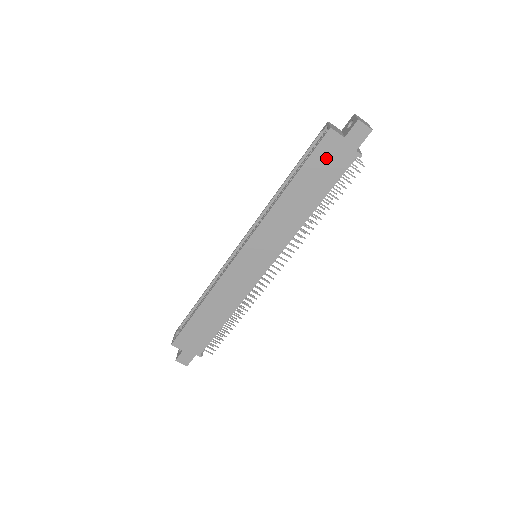
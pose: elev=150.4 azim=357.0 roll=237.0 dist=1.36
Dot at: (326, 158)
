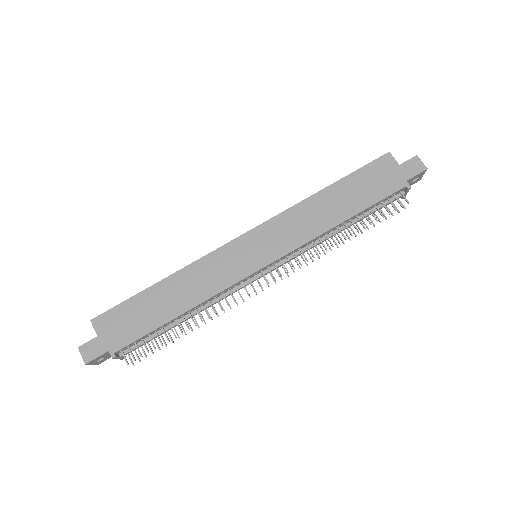
Dot at: (375, 176)
